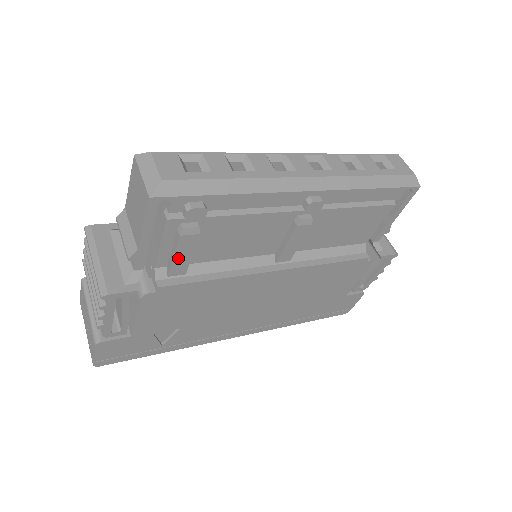
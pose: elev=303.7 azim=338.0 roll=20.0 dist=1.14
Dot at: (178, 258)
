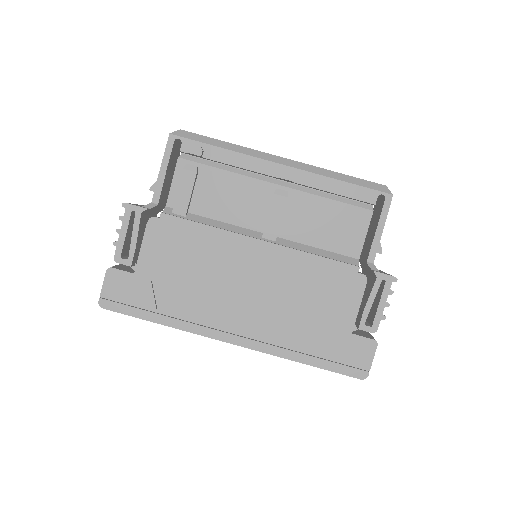
Dot at: (181, 194)
